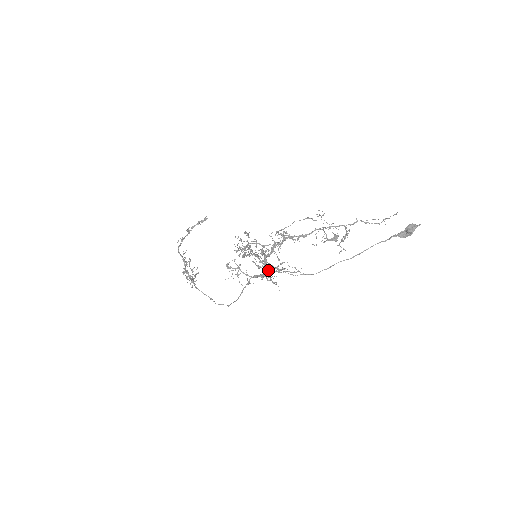
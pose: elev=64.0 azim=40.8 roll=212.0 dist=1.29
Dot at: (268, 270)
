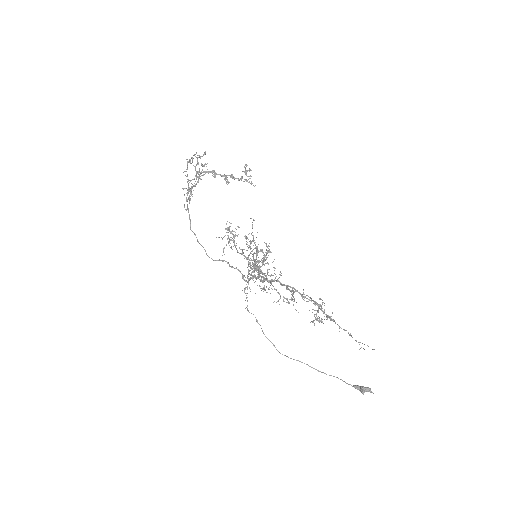
Dot at: occluded
